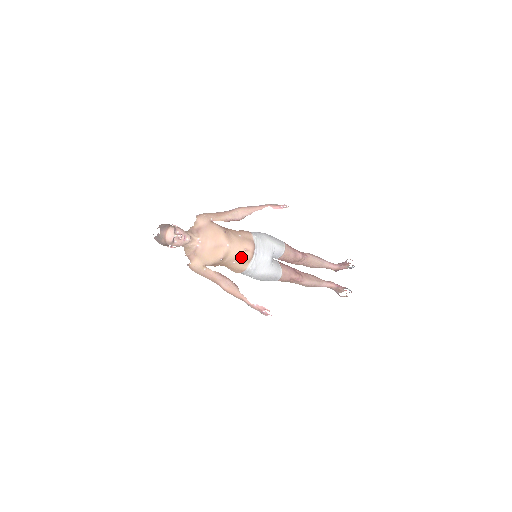
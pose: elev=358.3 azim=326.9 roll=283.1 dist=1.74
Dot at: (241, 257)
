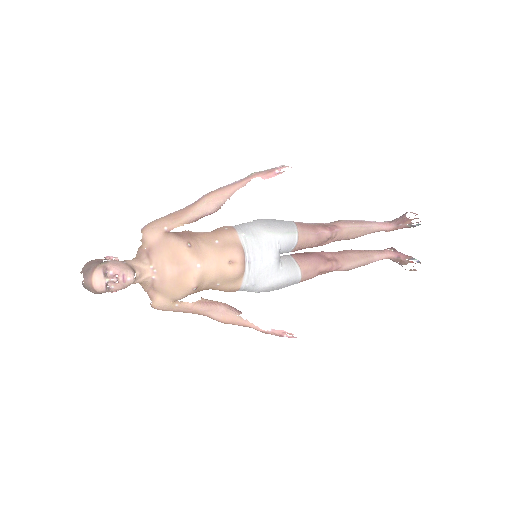
Dot at: (225, 276)
